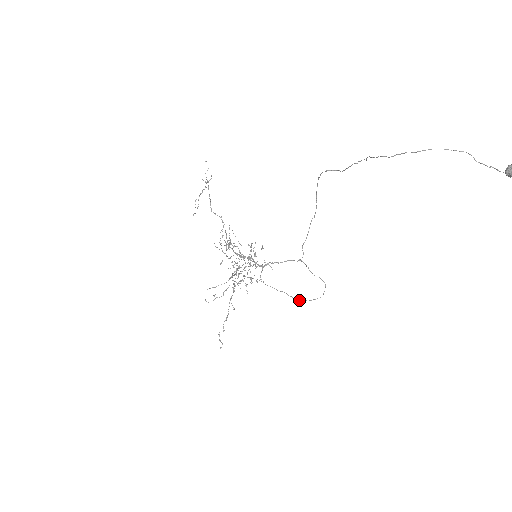
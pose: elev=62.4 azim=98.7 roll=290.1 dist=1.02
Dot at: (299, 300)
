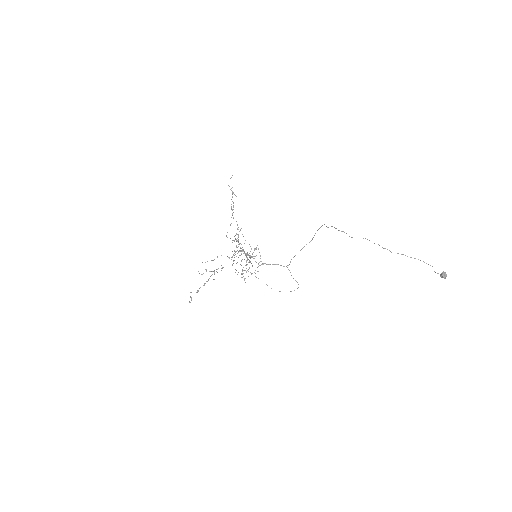
Dot at: occluded
